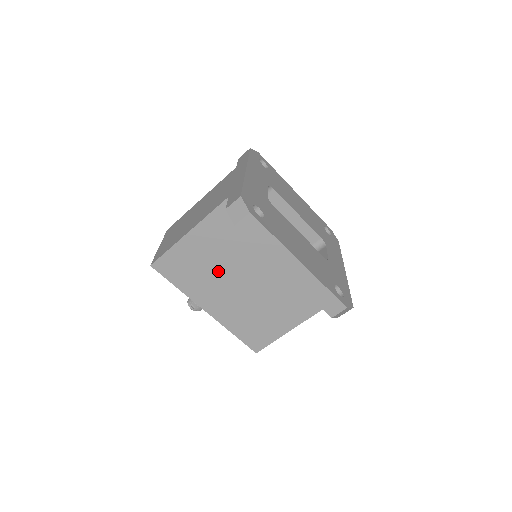
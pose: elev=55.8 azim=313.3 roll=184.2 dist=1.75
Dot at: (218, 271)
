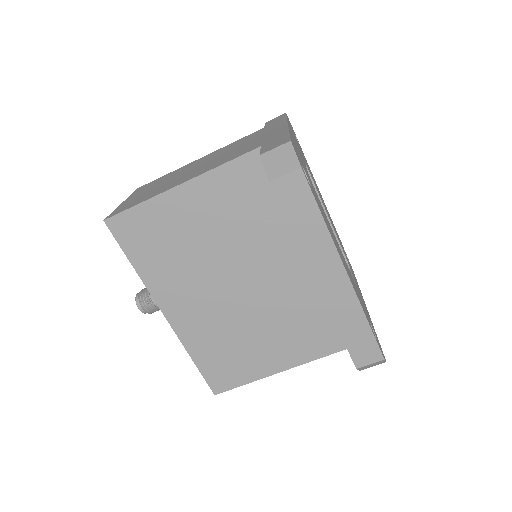
Dot at: (204, 257)
